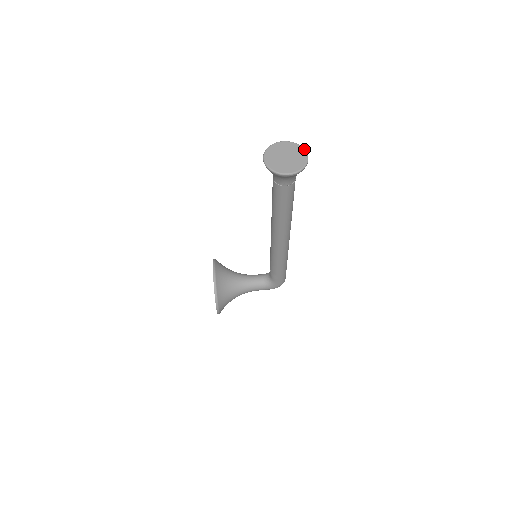
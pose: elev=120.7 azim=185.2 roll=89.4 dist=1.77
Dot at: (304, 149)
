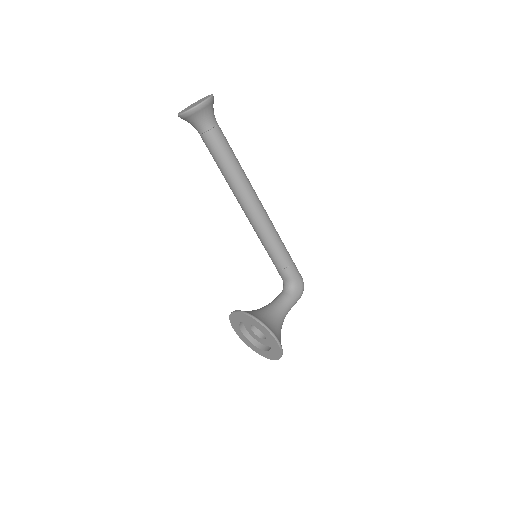
Dot at: (202, 98)
